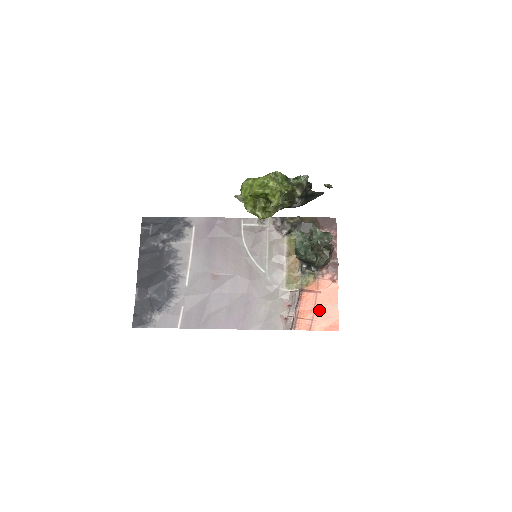
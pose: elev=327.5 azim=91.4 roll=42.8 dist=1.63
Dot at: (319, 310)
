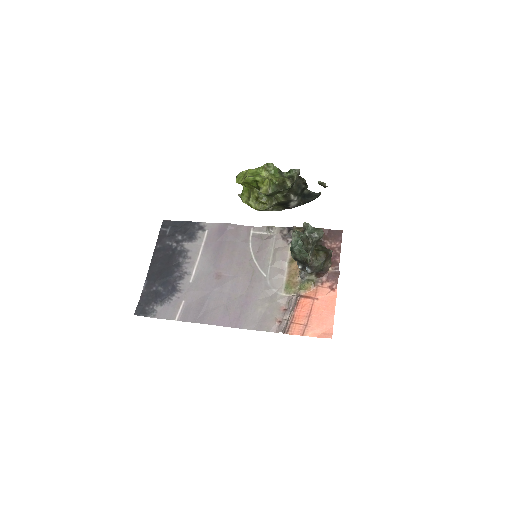
Dot at: (314, 316)
